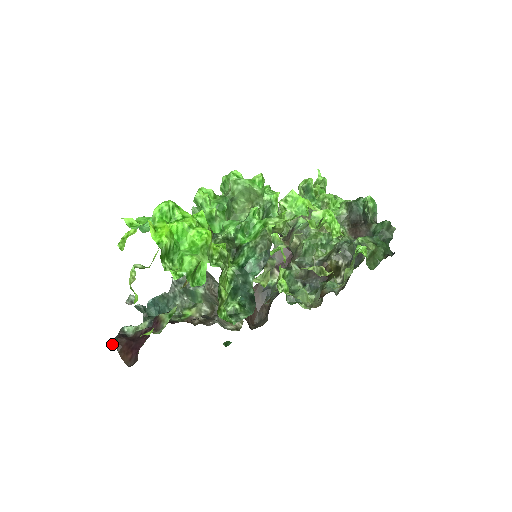
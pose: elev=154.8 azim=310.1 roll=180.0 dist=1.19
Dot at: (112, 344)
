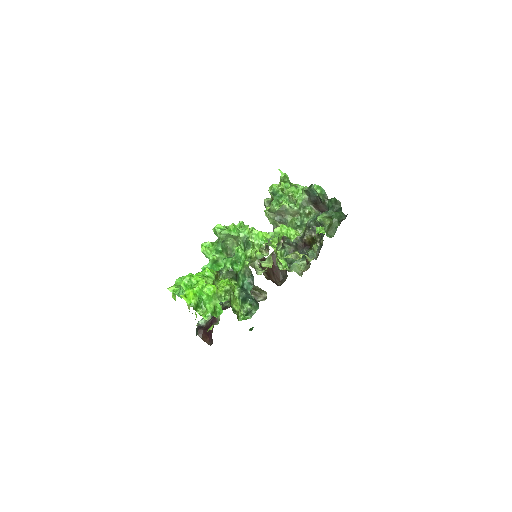
Dot at: (196, 334)
